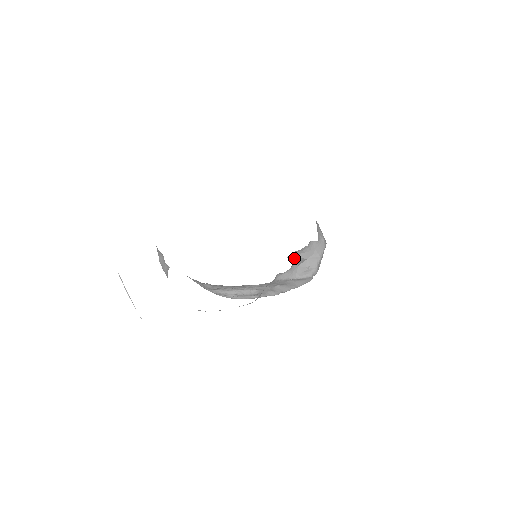
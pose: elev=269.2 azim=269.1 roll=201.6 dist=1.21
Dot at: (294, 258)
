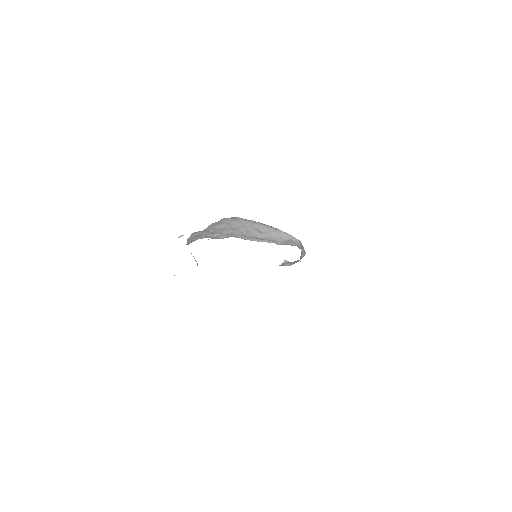
Dot at: occluded
